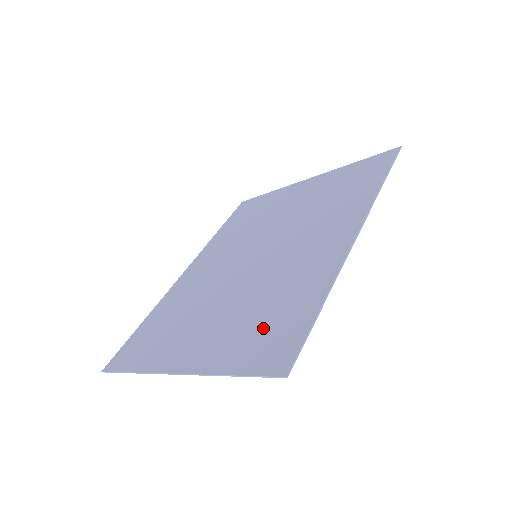
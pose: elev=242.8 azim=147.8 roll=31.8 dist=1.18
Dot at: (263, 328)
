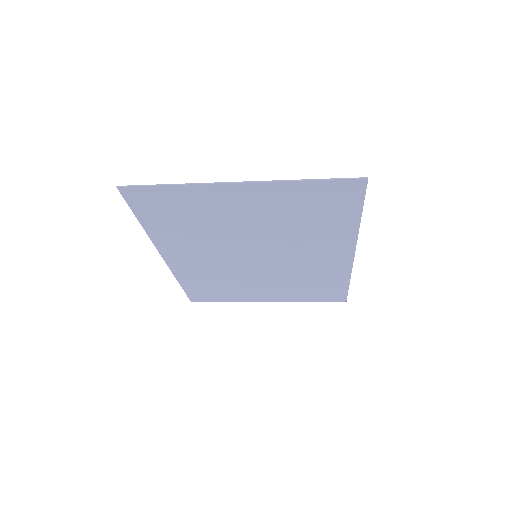
Dot at: (317, 206)
